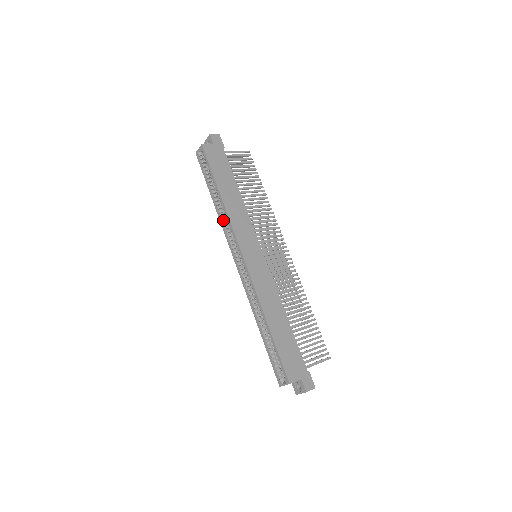
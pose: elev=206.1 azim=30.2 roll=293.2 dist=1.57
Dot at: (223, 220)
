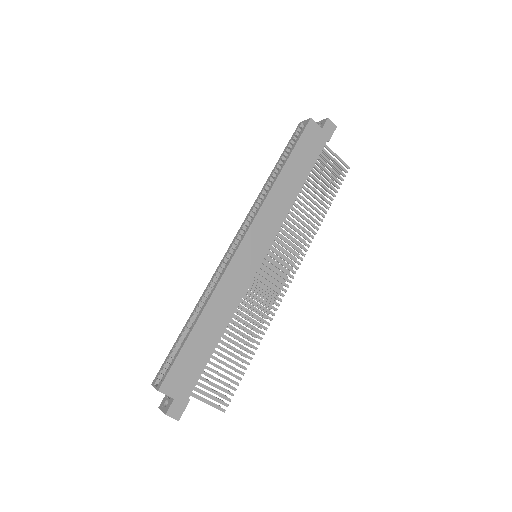
Dot at: (260, 197)
